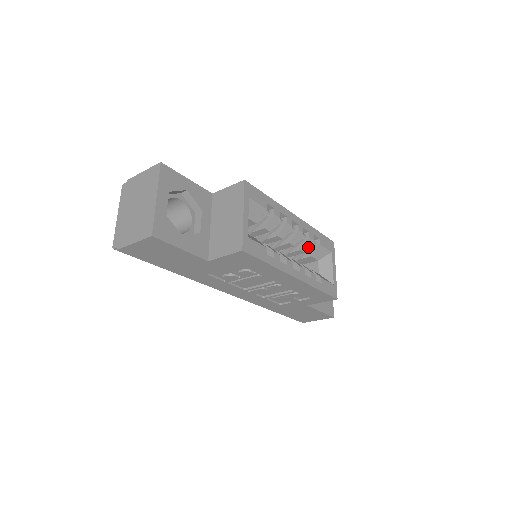
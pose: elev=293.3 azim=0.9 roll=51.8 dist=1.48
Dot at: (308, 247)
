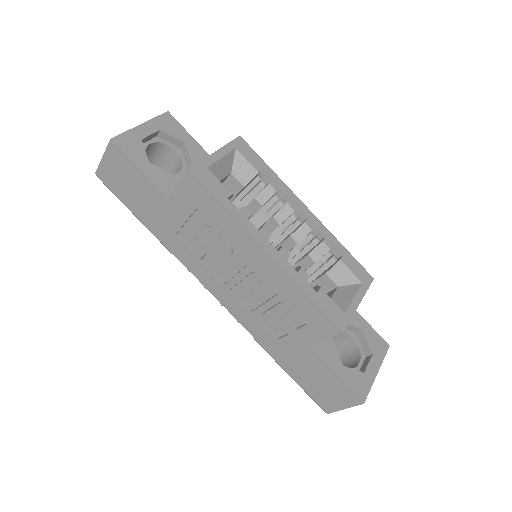
Dot at: (321, 256)
